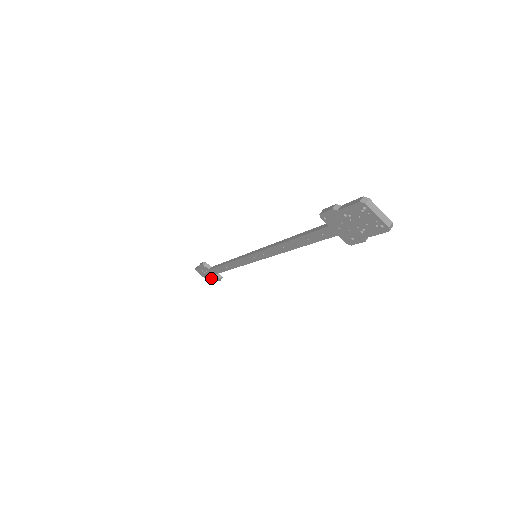
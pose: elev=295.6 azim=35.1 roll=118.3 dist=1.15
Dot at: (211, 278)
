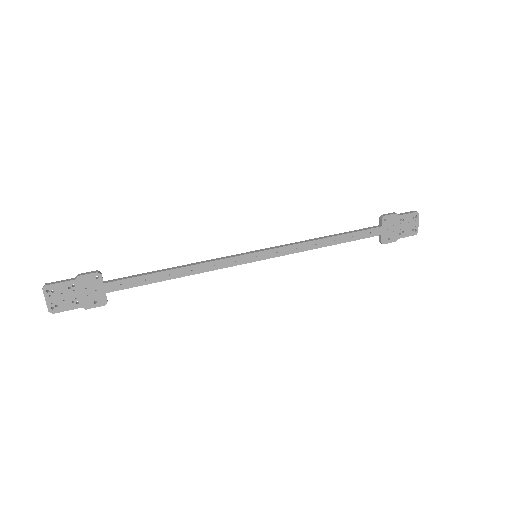
Dot at: (77, 303)
